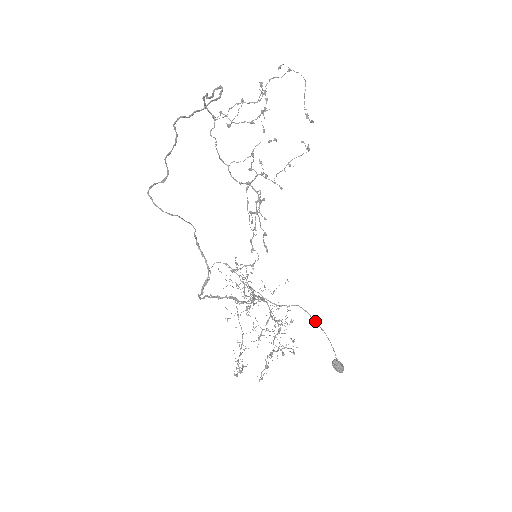
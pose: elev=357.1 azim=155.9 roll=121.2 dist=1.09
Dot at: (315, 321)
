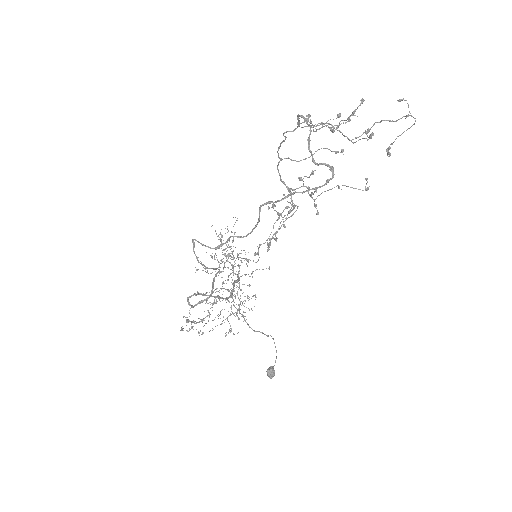
Dot at: (275, 346)
